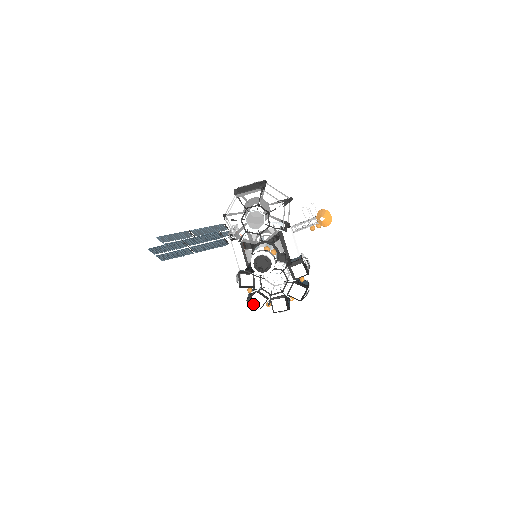
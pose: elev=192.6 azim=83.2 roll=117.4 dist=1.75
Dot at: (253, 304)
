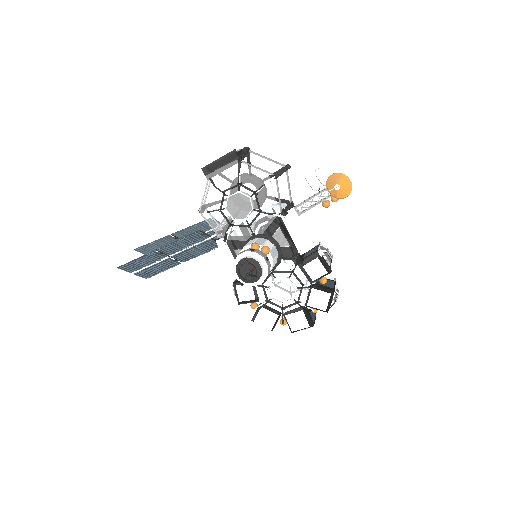
Dot at: (261, 324)
